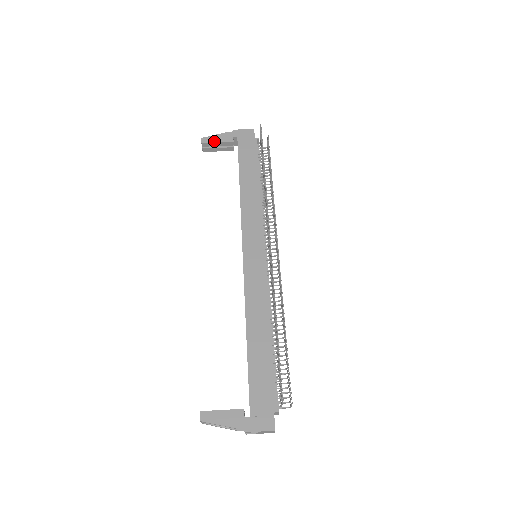
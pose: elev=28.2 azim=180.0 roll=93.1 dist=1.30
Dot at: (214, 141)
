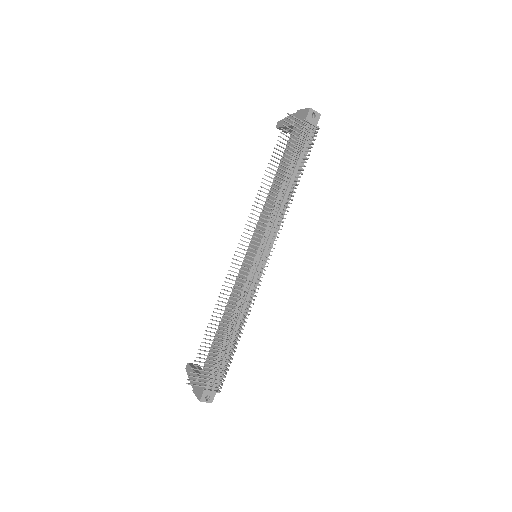
Dot at: (282, 125)
